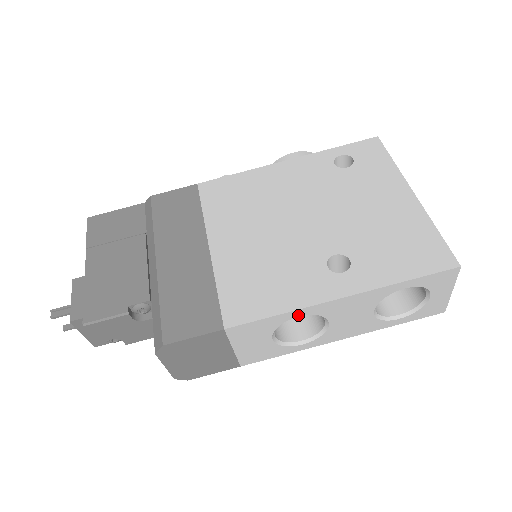
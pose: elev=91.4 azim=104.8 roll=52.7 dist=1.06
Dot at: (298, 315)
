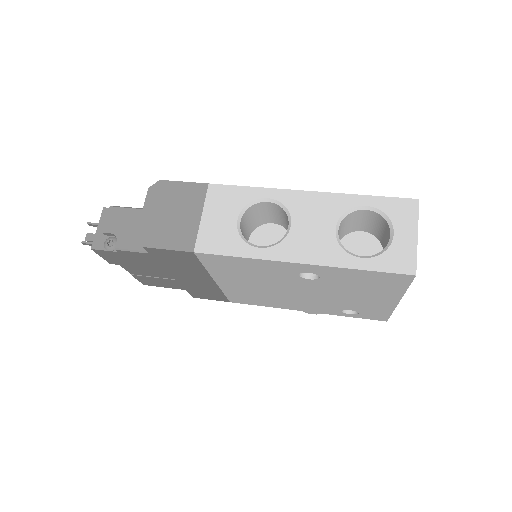
Dot at: (268, 196)
